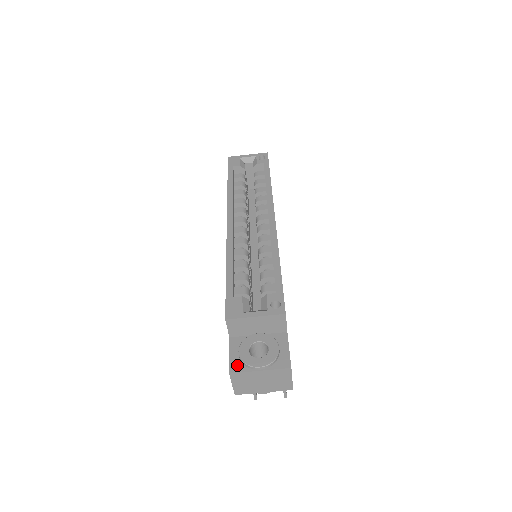
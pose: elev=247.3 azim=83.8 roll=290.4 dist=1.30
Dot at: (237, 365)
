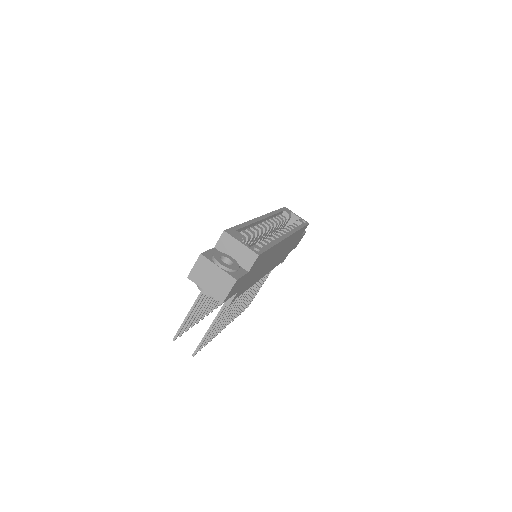
Dot at: (208, 255)
